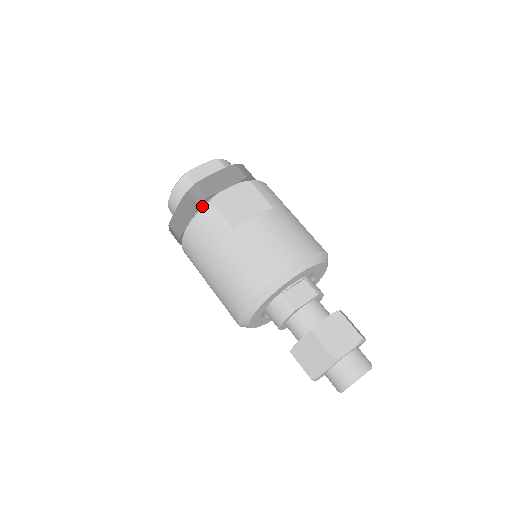
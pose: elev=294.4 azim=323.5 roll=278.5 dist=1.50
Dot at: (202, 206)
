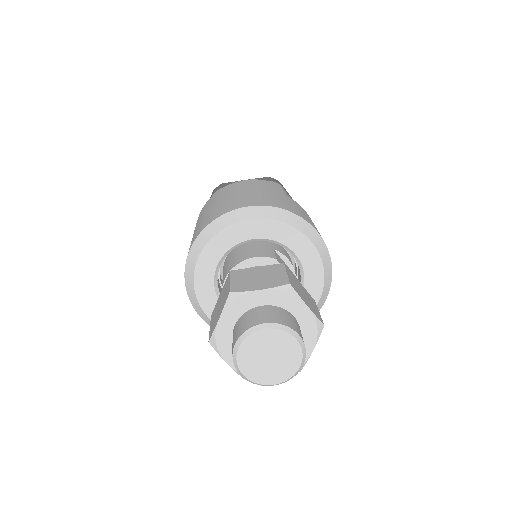
Dot at: occluded
